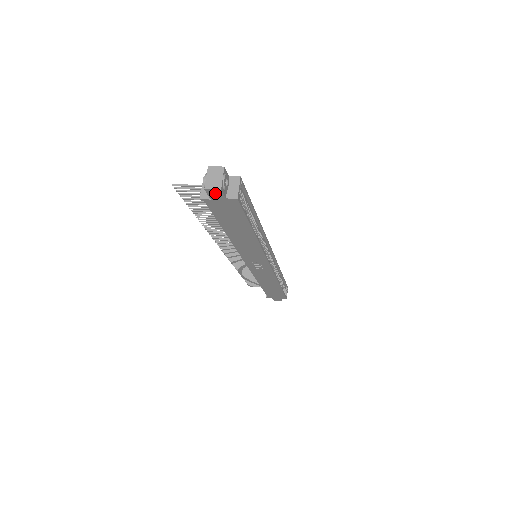
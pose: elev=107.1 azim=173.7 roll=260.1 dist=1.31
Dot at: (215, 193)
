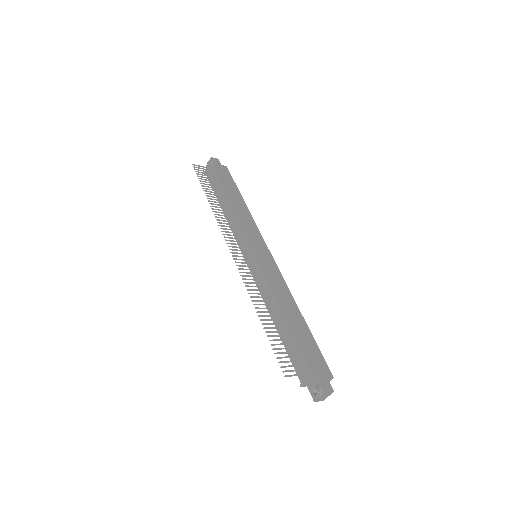
Dot at: occluded
